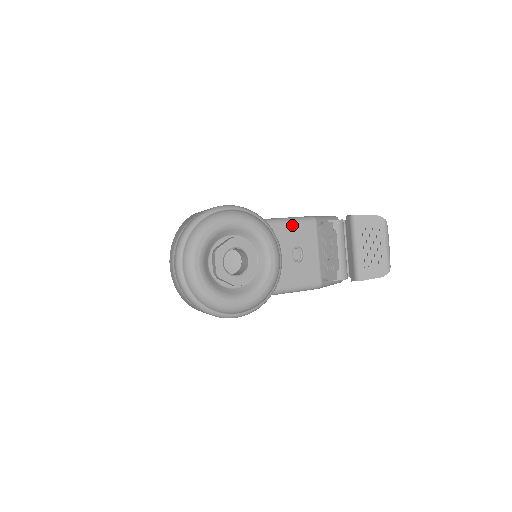
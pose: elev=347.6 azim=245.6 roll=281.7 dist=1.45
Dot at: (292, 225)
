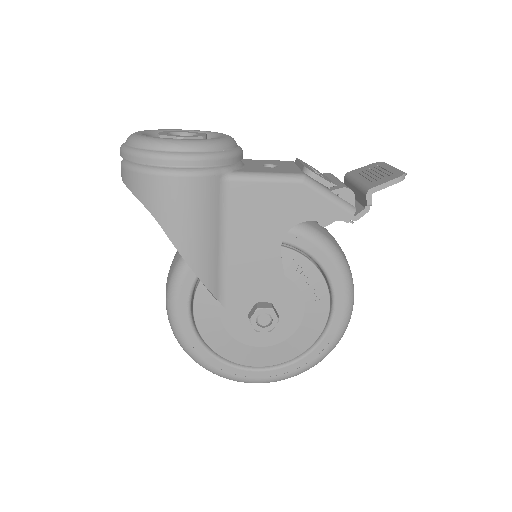
Dot at: (263, 160)
